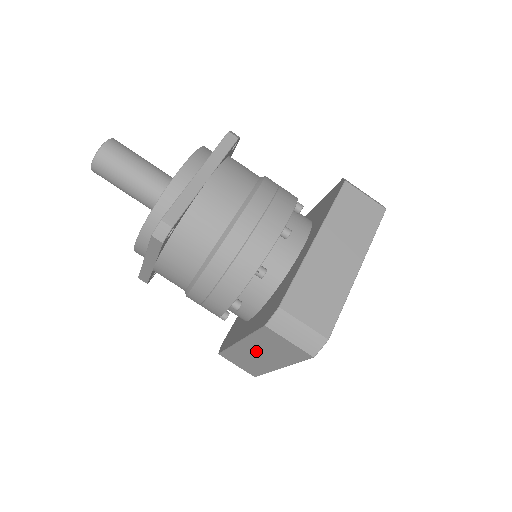
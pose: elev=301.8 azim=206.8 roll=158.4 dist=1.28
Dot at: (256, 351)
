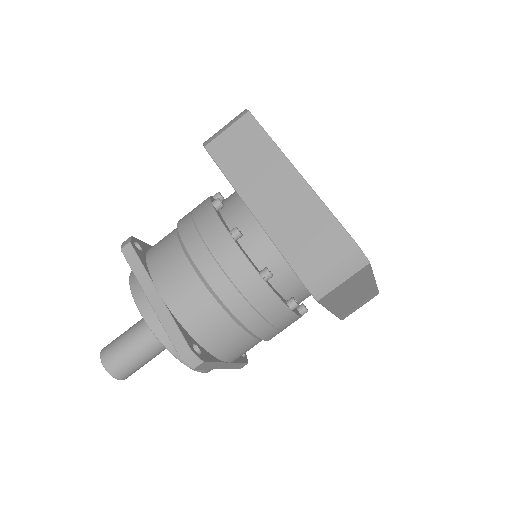
Dot at: (347, 300)
